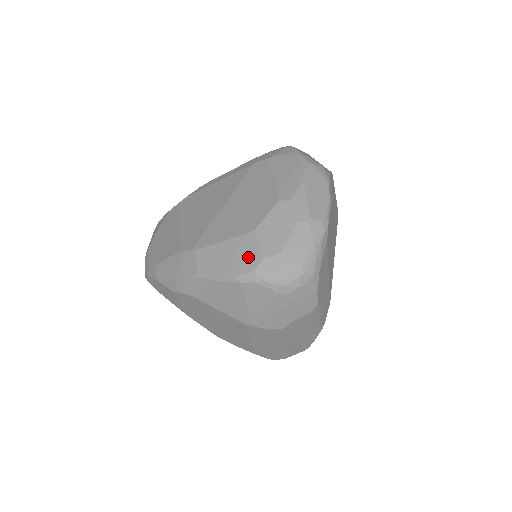
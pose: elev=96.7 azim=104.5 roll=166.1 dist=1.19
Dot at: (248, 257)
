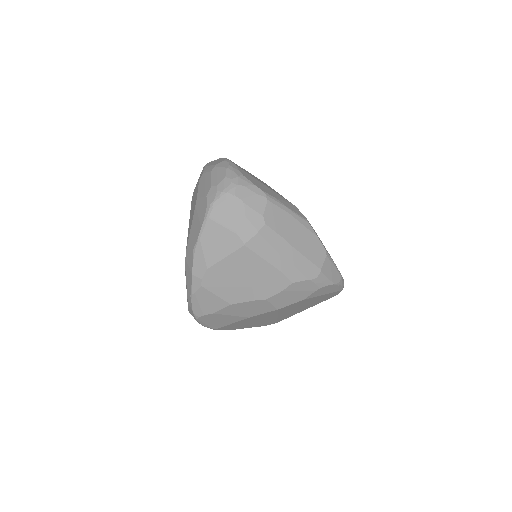
Dot at: (202, 207)
